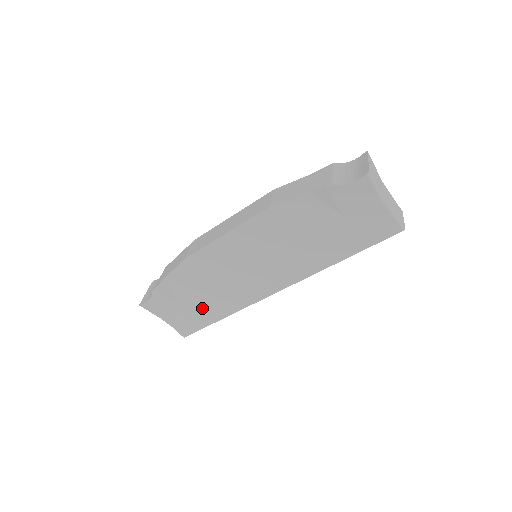
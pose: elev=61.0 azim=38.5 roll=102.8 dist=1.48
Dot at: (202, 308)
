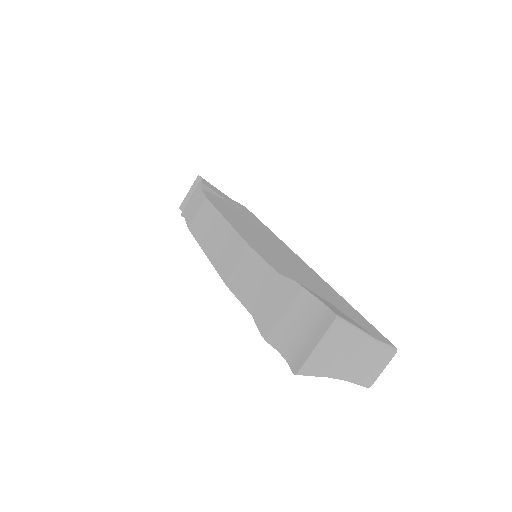
Dot at: occluded
